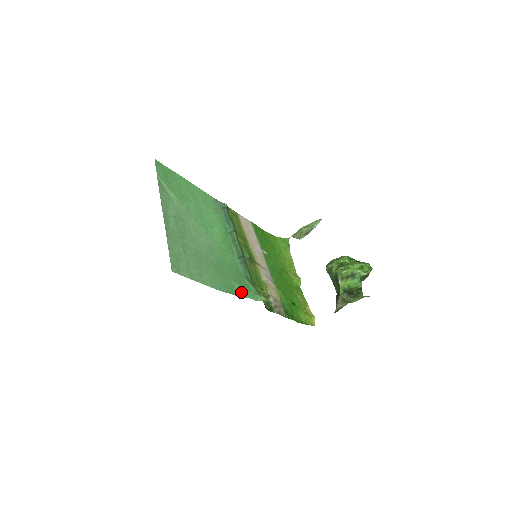
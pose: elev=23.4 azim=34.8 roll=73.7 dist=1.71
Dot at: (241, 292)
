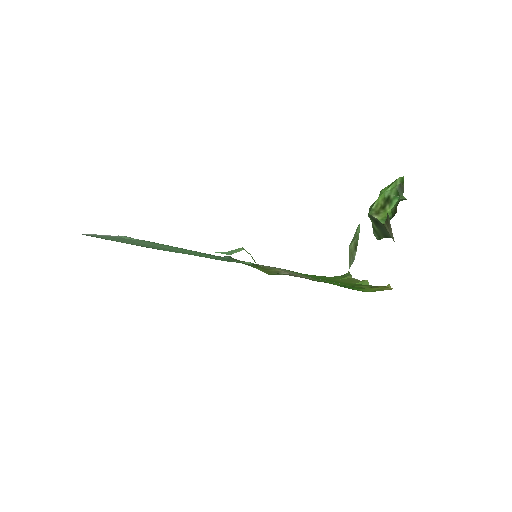
Dot at: occluded
